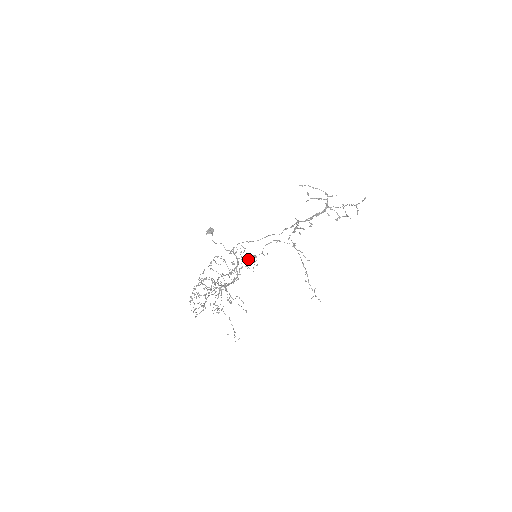
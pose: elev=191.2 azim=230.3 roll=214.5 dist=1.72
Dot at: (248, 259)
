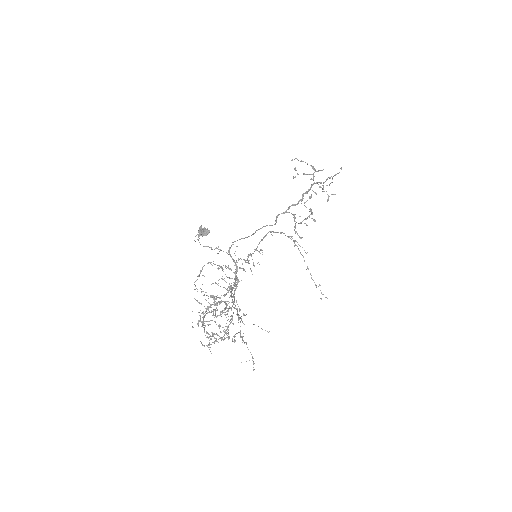
Dot at: (245, 260)
